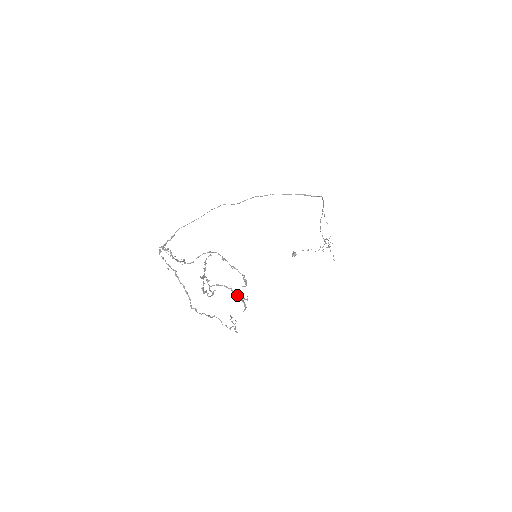
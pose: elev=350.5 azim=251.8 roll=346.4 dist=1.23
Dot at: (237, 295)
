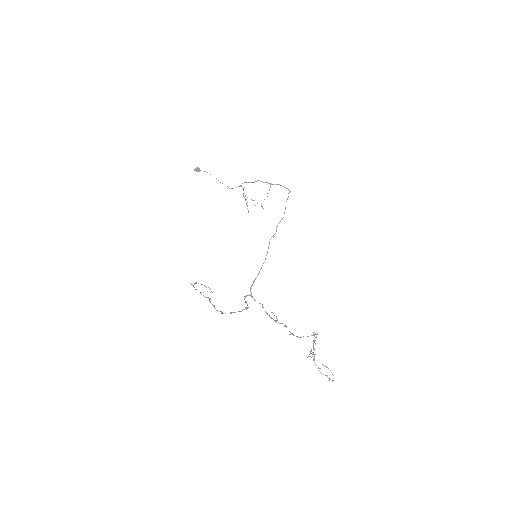
Dot at: occluded
